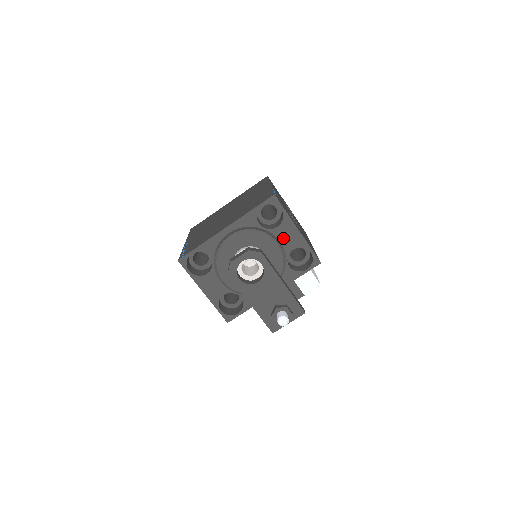
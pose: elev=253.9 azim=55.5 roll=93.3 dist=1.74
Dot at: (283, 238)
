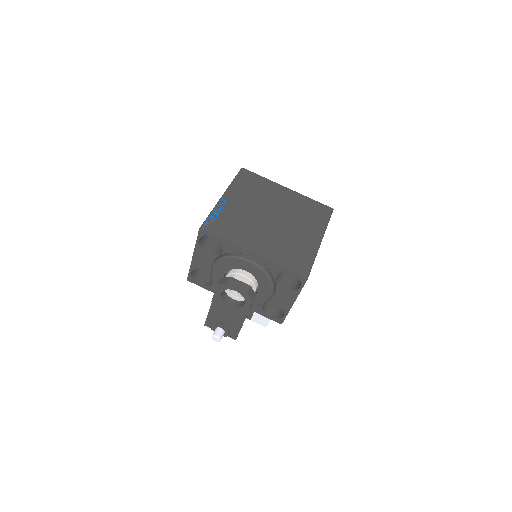
Dot at: (279, 295)
